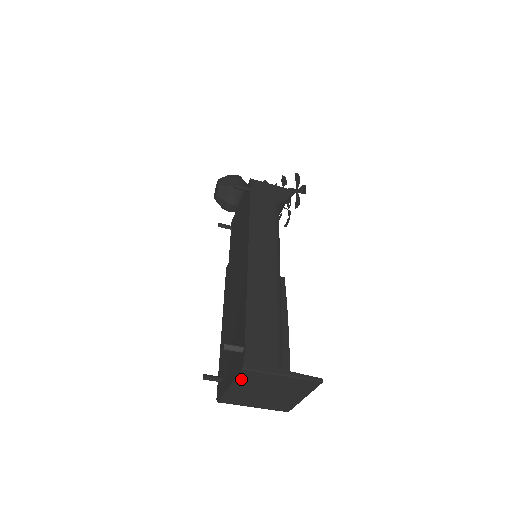
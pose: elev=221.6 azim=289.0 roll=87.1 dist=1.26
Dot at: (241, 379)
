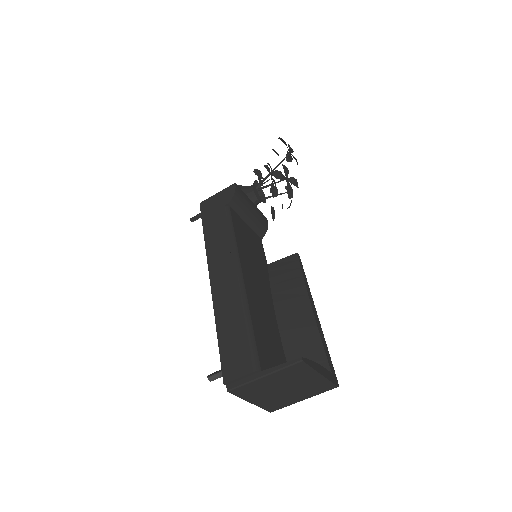
Dot at: (244, 395)
